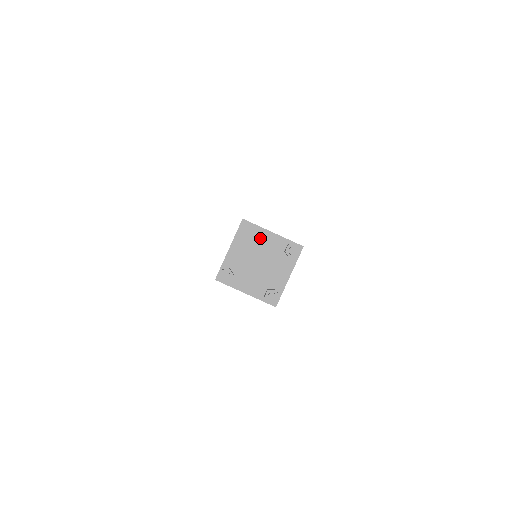
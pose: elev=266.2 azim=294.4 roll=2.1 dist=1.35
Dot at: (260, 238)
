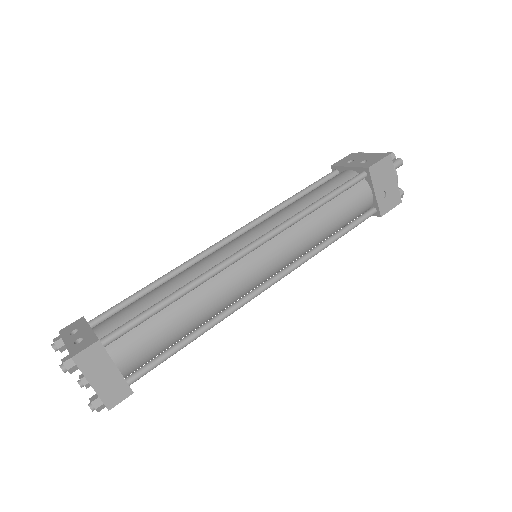
Dot at: occluded
